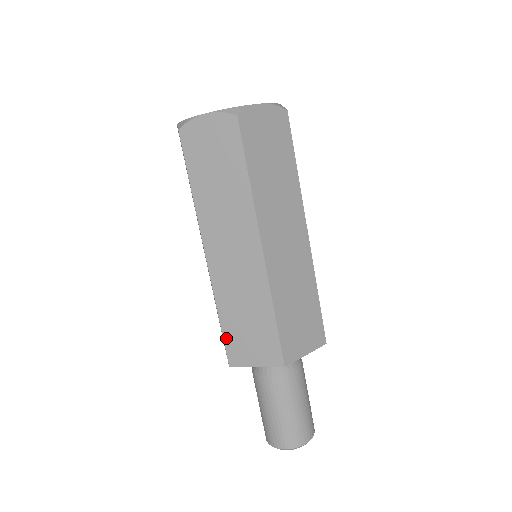
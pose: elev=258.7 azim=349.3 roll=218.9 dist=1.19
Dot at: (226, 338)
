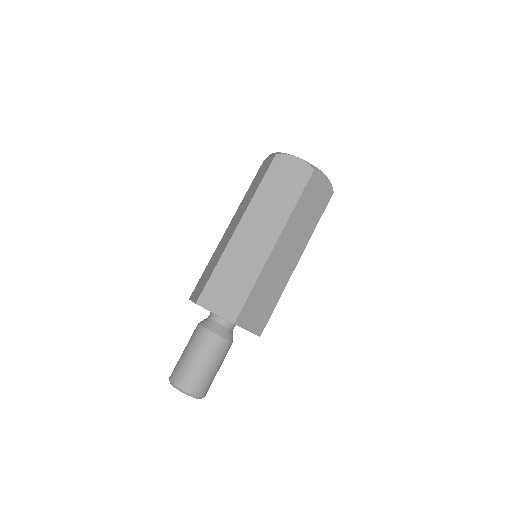
Dot at: (200, 280)
